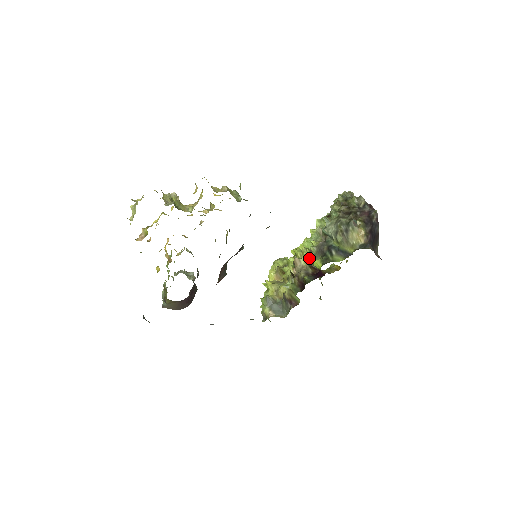
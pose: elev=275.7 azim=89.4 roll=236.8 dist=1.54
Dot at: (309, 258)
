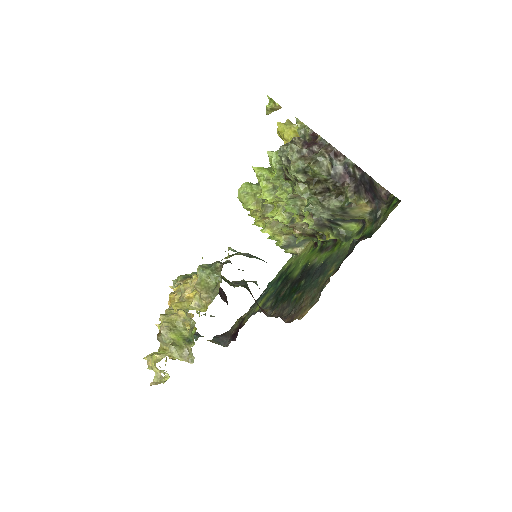
Dot at: occluded
